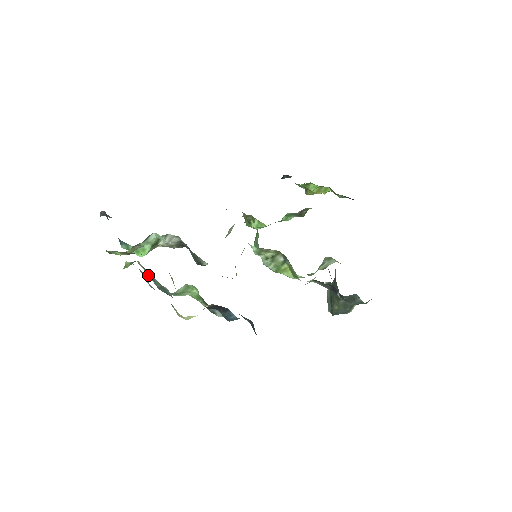
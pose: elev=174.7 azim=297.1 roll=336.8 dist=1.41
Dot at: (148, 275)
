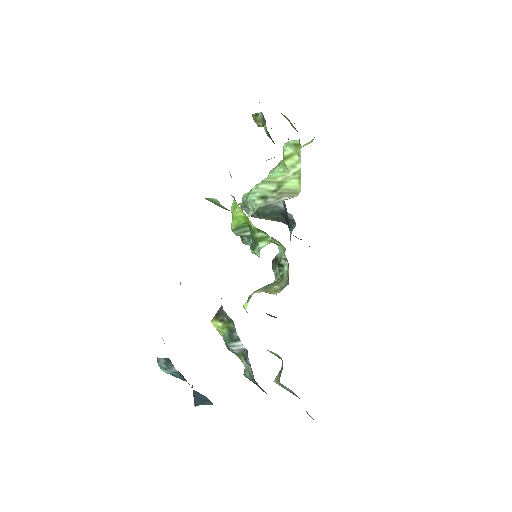
Dot at: occluded
